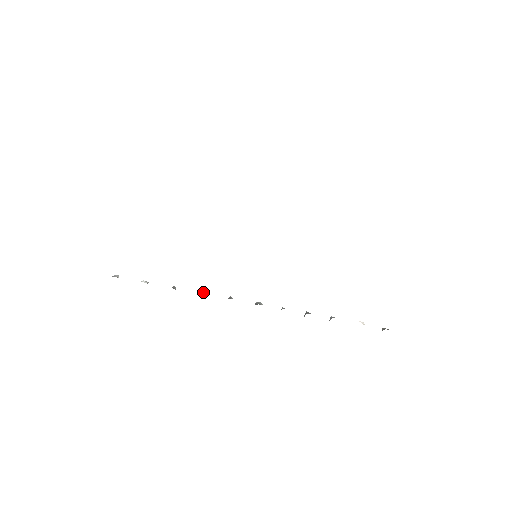
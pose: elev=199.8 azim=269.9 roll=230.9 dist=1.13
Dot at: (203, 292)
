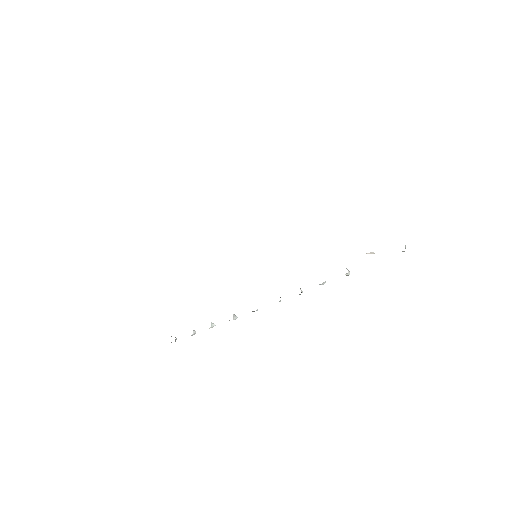
Dot at: occluded
